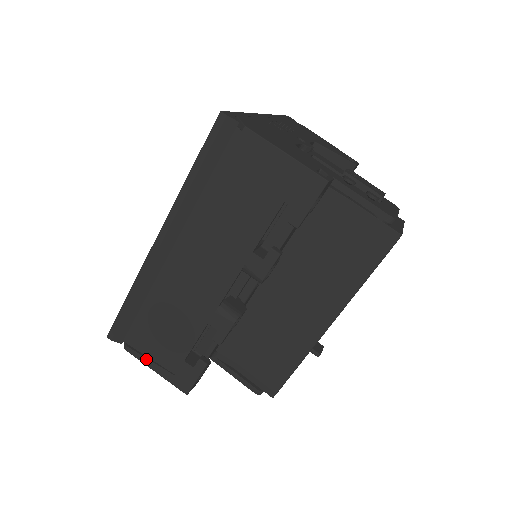
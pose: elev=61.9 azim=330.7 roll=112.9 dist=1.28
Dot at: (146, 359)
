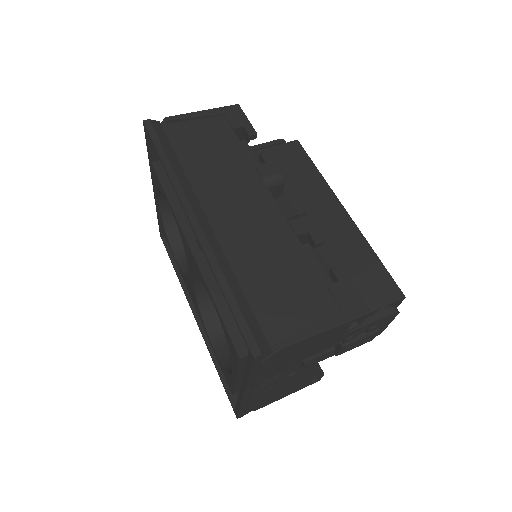
Dot at: (307, 329)
